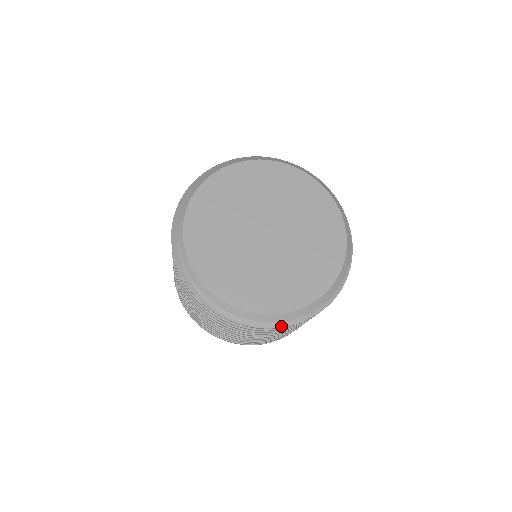
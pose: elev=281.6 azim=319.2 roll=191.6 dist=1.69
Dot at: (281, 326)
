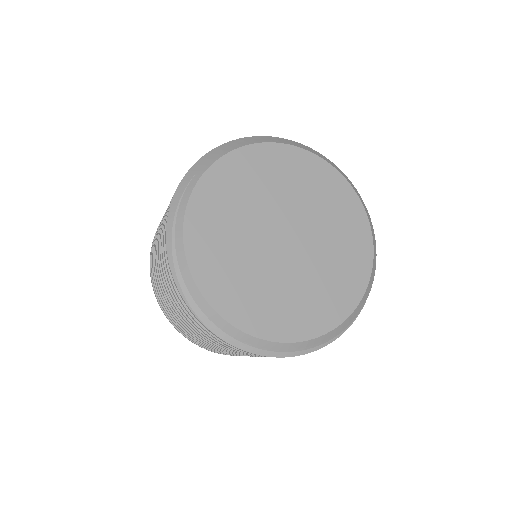
Dot at: (225, 339)
